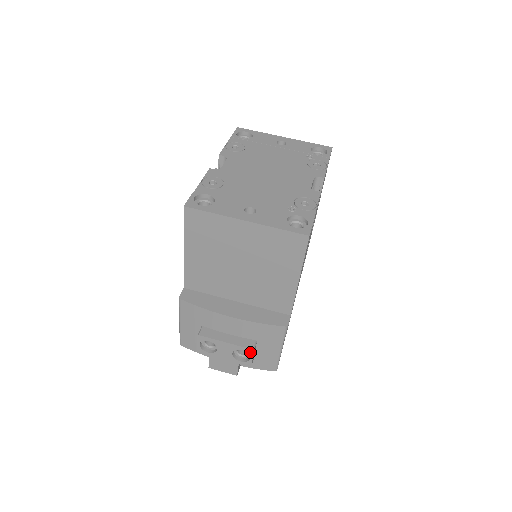
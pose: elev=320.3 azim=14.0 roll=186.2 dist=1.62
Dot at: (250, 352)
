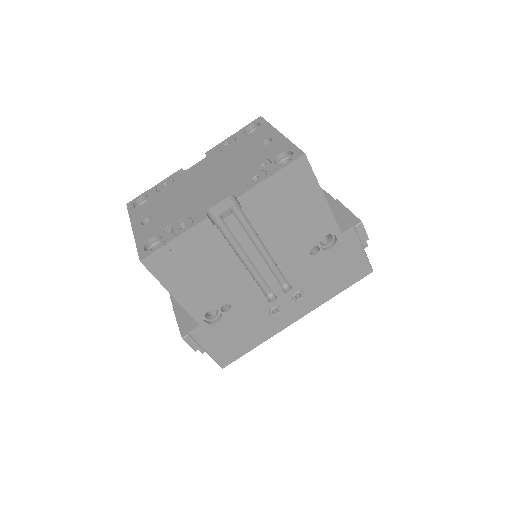
Dot at: (184, 339)
